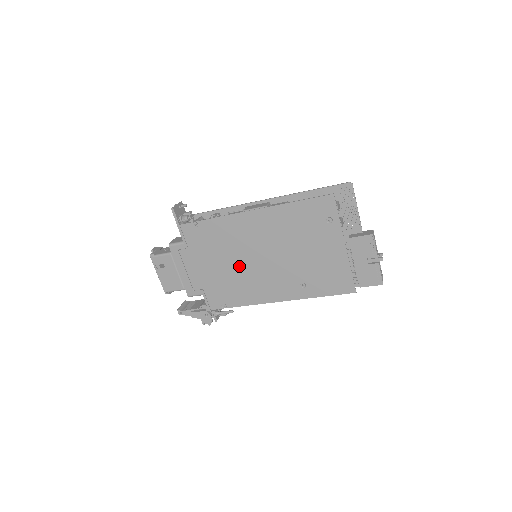
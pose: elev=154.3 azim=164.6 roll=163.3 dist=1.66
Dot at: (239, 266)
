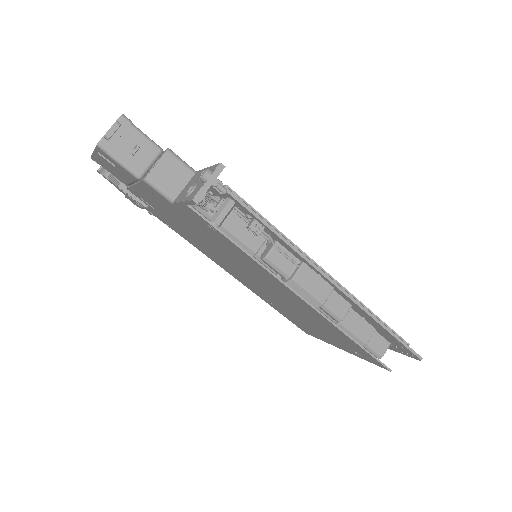
Dot at: (224, 257)
